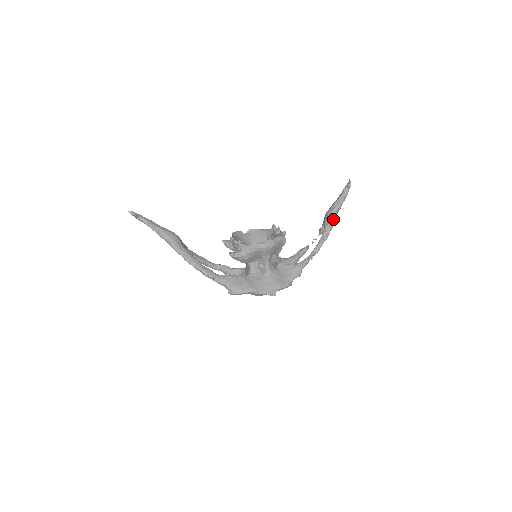
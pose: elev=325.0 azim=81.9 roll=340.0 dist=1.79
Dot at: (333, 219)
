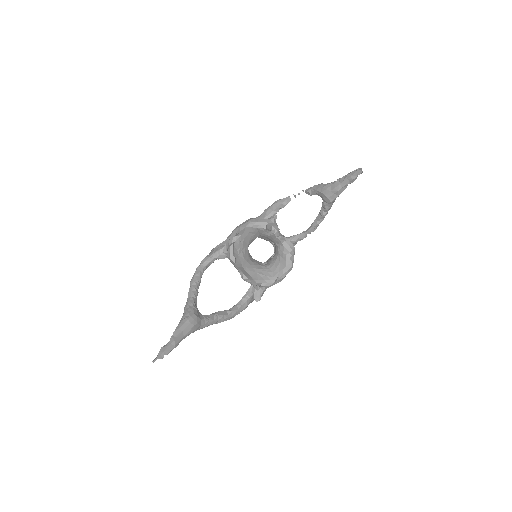
Dot at: (334, 200)
